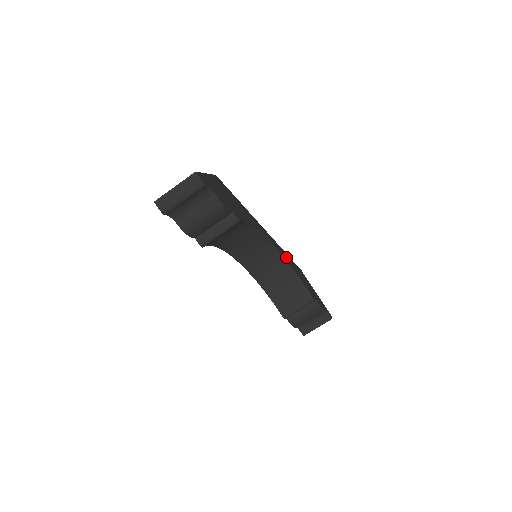
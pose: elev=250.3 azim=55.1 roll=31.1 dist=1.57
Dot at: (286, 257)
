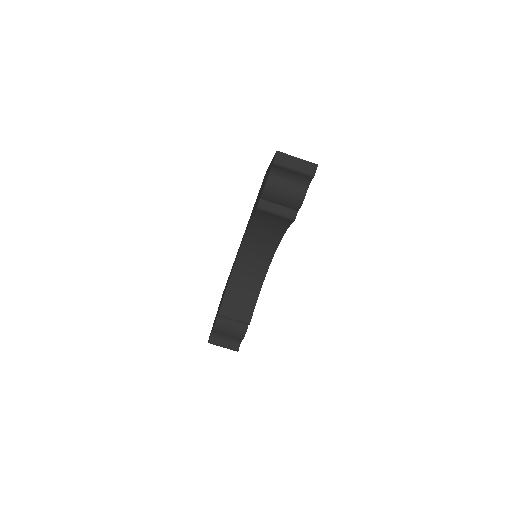
Dot at: occluded
